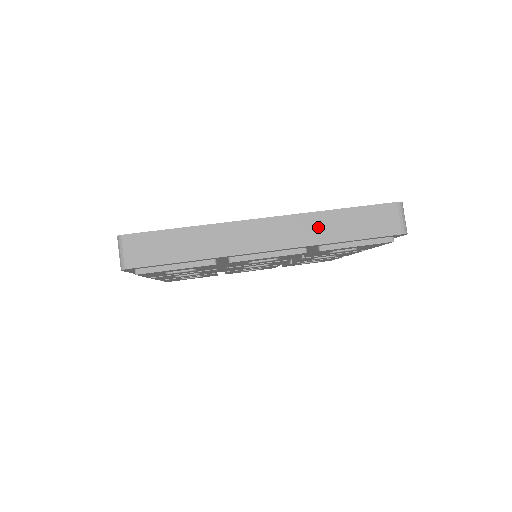
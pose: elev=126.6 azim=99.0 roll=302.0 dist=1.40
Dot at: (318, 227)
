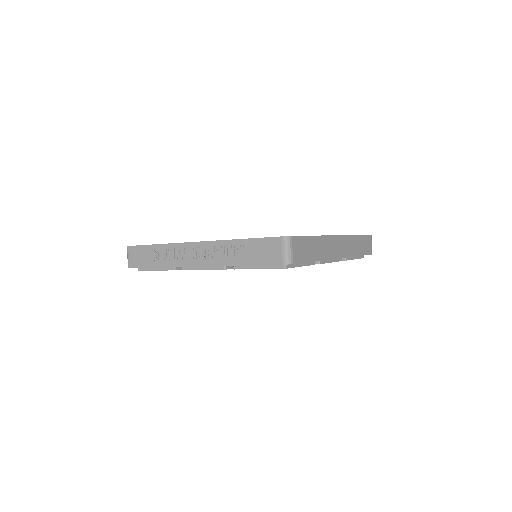
Dot at: (353, 245)
